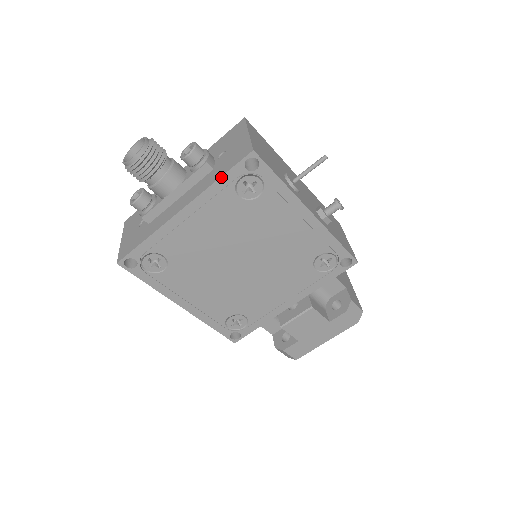
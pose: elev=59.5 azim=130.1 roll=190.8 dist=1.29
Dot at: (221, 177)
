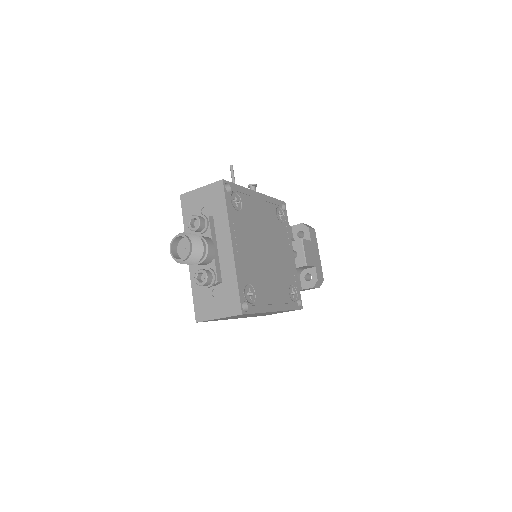
Dot at: (227, 207)
